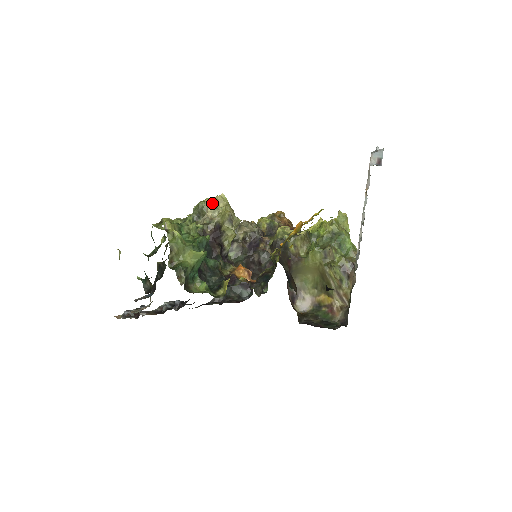
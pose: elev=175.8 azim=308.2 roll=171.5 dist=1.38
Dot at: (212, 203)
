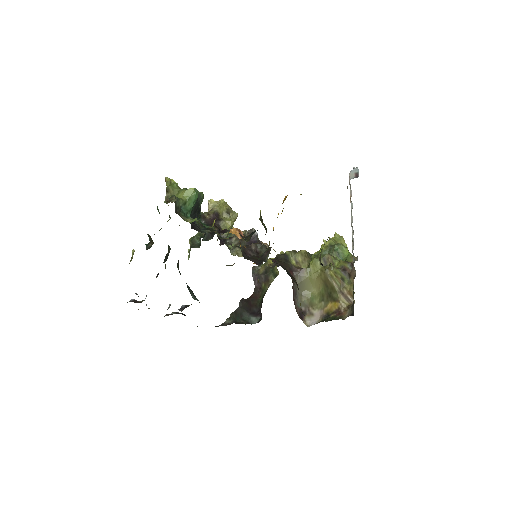
Dot at: (213, 202)
